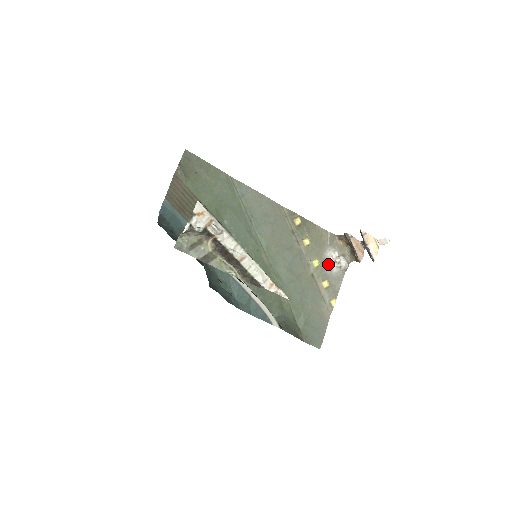
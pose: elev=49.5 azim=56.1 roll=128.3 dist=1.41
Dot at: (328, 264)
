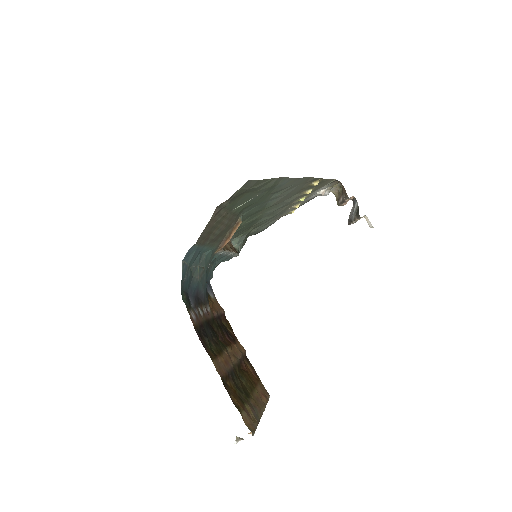
Dot at: (312, 195)
